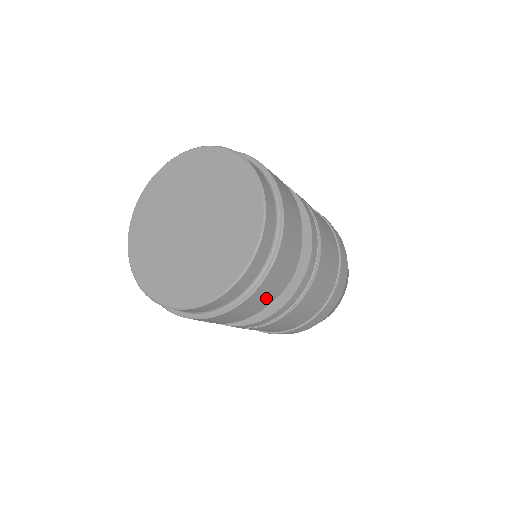
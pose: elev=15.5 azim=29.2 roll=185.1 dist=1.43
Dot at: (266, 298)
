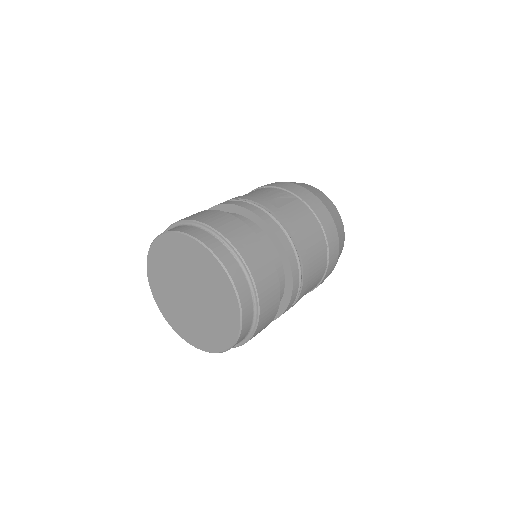
Dot at: (269, 320)
